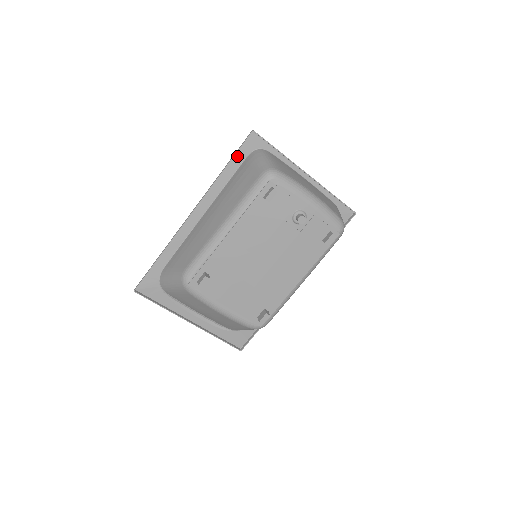
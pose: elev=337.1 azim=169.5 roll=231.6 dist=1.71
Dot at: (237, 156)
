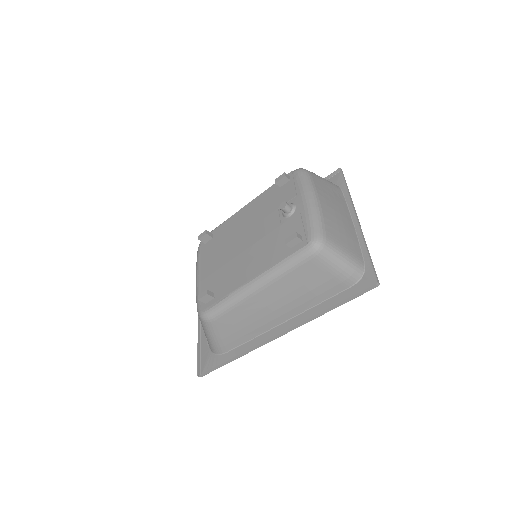
Dot at: occluded
